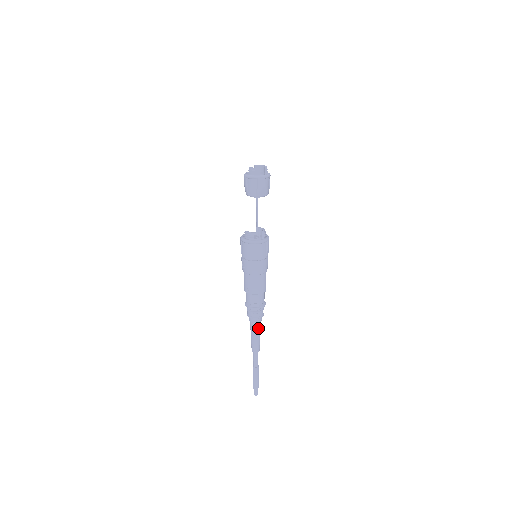
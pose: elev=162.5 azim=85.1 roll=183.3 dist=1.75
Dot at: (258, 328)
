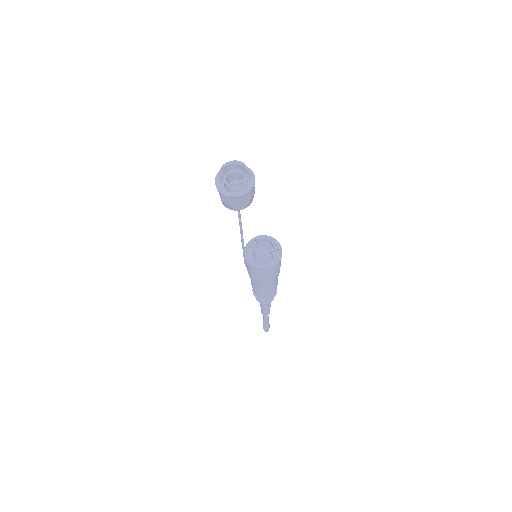
Dot at: occluded
